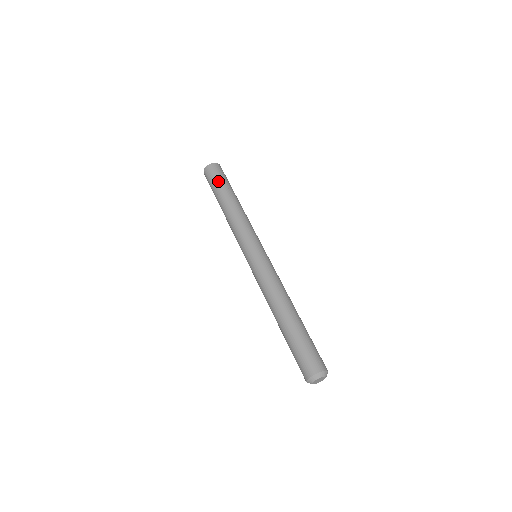
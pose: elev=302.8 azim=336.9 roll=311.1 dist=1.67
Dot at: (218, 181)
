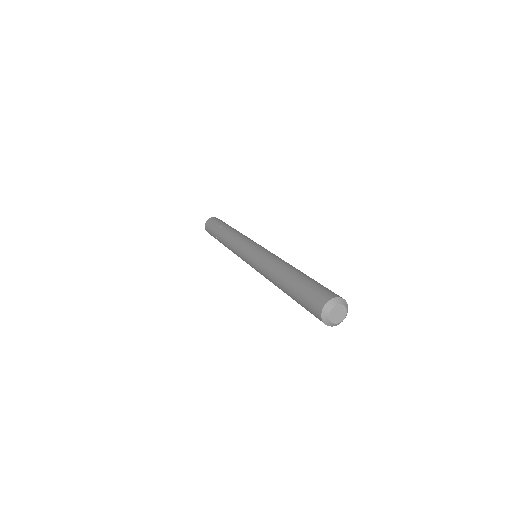
Dot at: (214, 226)
